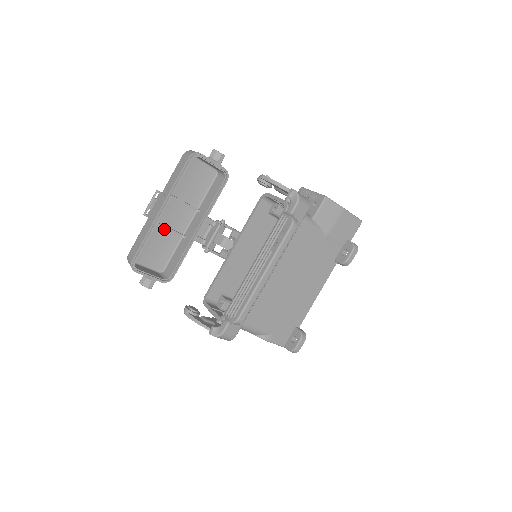
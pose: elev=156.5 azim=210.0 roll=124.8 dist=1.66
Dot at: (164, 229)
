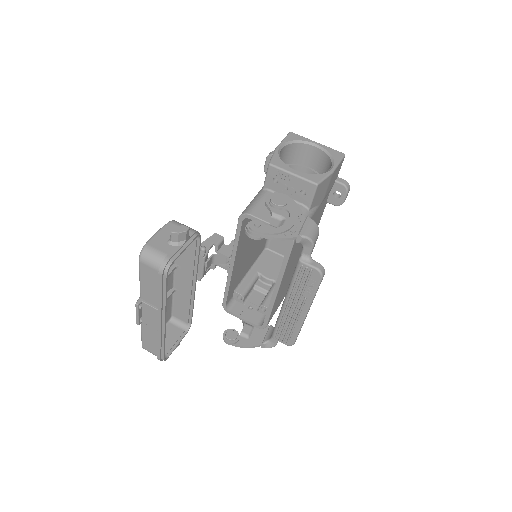
Dot at: occluded
